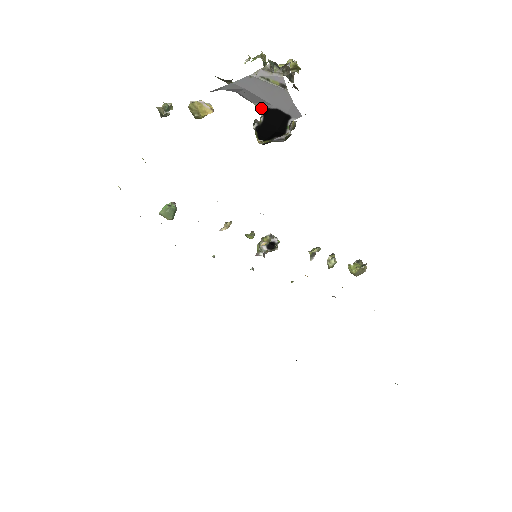
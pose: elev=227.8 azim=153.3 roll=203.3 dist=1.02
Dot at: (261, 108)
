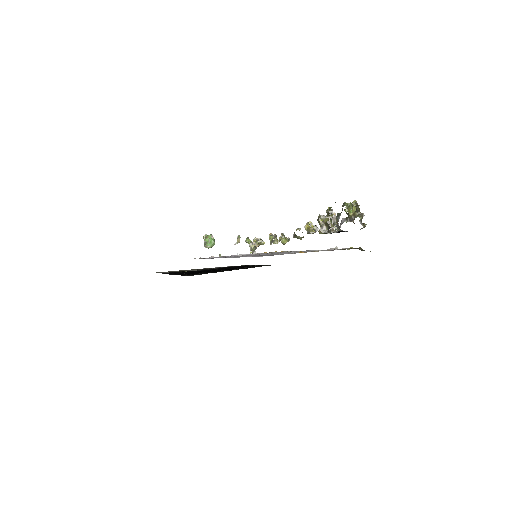
Dot at: (341, 231)
